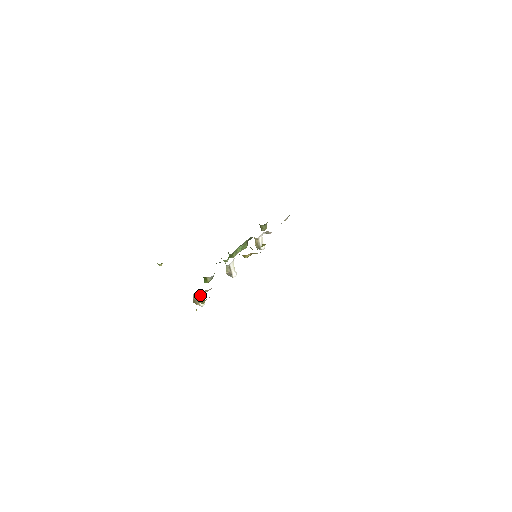
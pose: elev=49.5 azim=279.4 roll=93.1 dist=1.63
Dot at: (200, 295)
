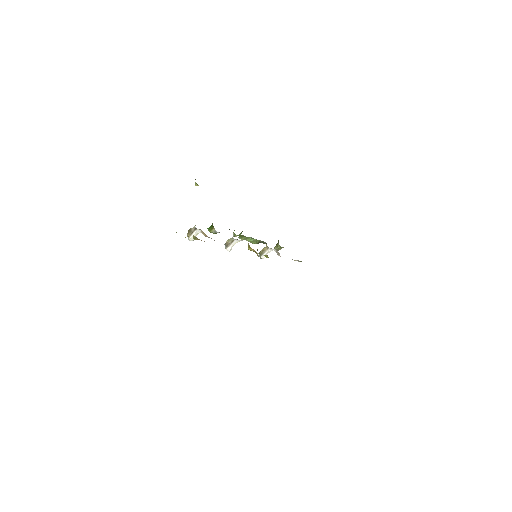
Dot at: (198, 232)
